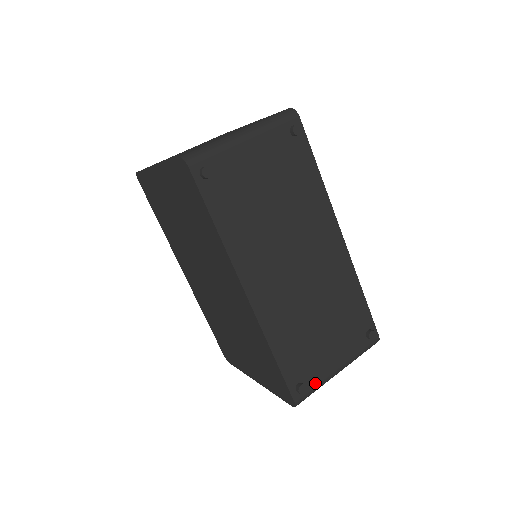
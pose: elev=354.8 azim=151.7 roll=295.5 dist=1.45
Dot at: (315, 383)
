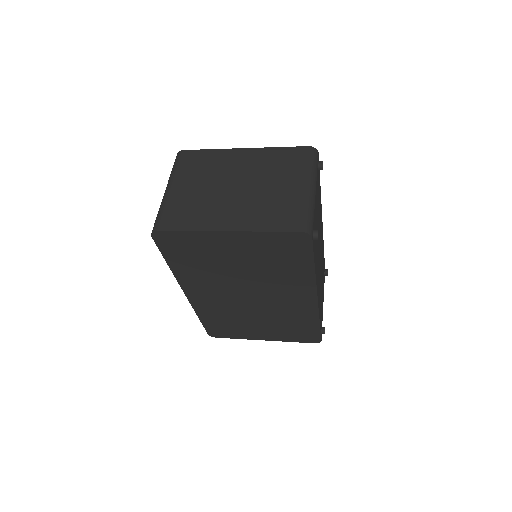
Dot at: occluded
